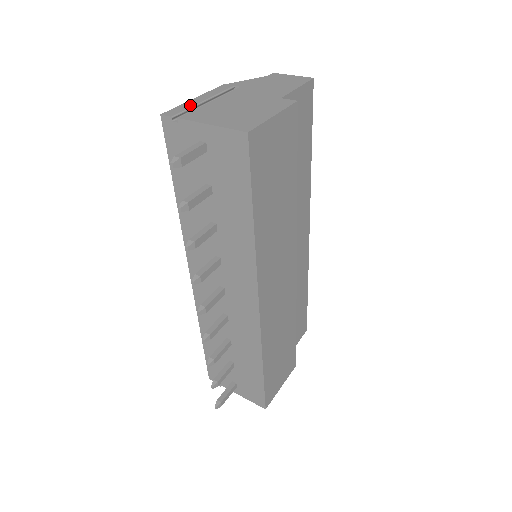
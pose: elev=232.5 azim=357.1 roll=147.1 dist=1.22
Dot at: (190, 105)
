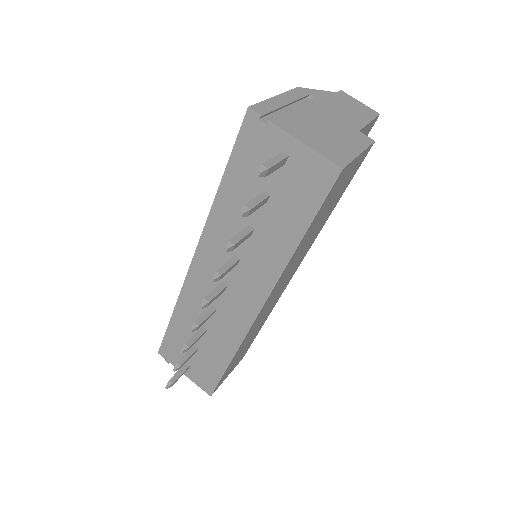
Dot at: (275, 105)
